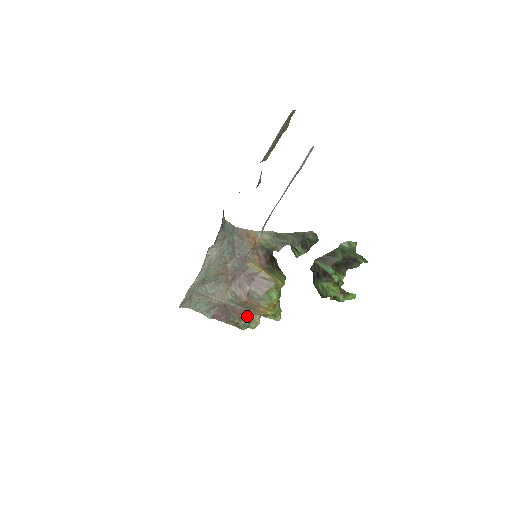
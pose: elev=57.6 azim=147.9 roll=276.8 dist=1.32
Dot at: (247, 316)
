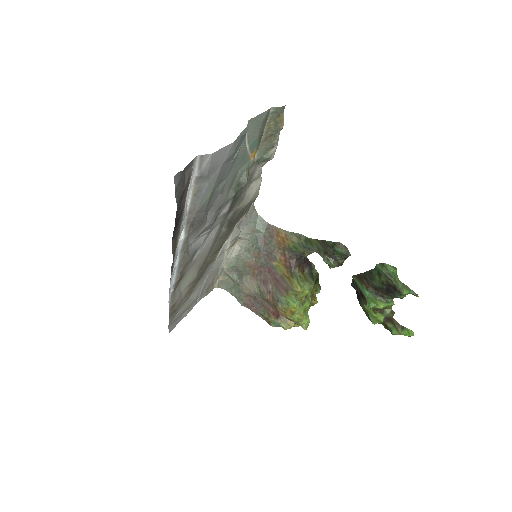
Dot at: (276, 314)
